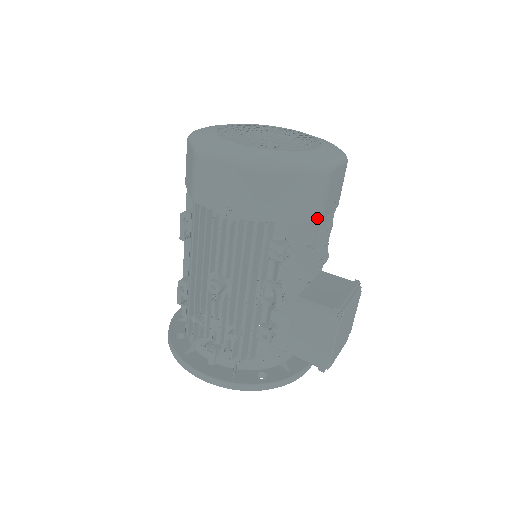
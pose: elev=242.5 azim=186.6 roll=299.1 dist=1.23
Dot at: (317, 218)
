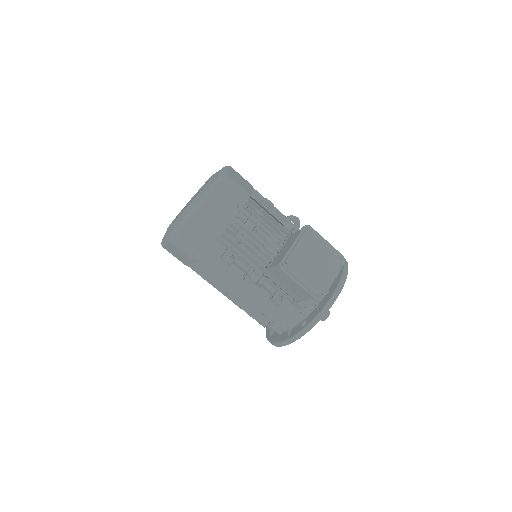
Dot at: (224, 228)
